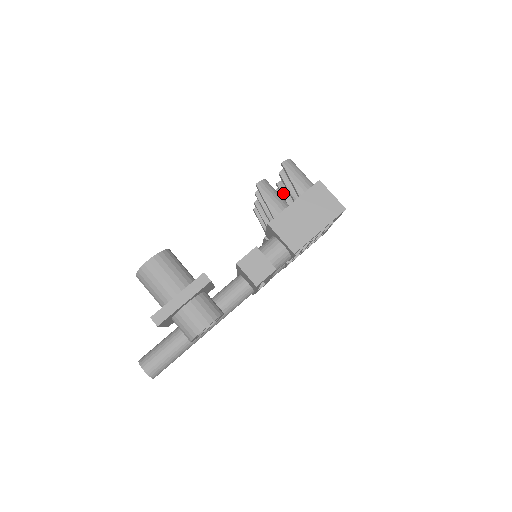
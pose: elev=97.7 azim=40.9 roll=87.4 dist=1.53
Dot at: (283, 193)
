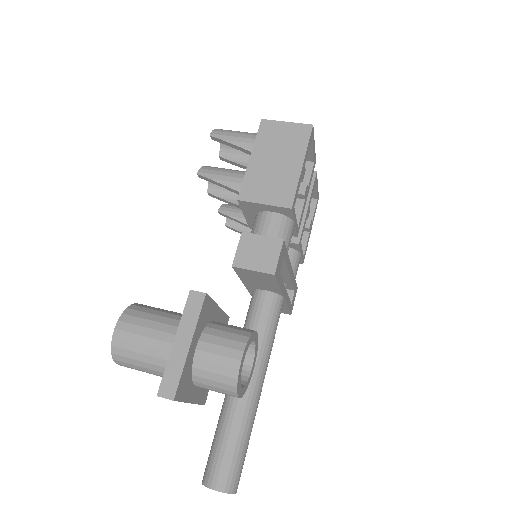
Dot at: occluded
